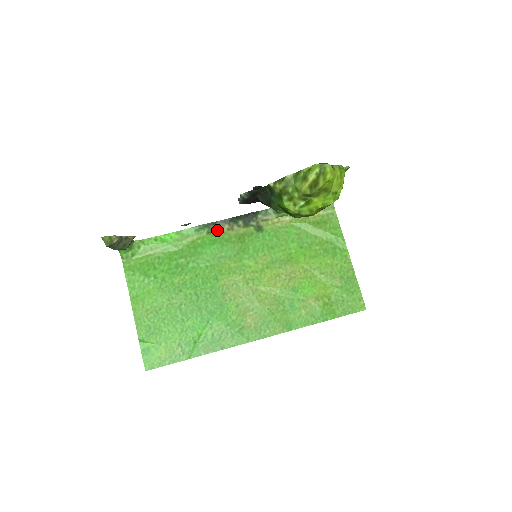
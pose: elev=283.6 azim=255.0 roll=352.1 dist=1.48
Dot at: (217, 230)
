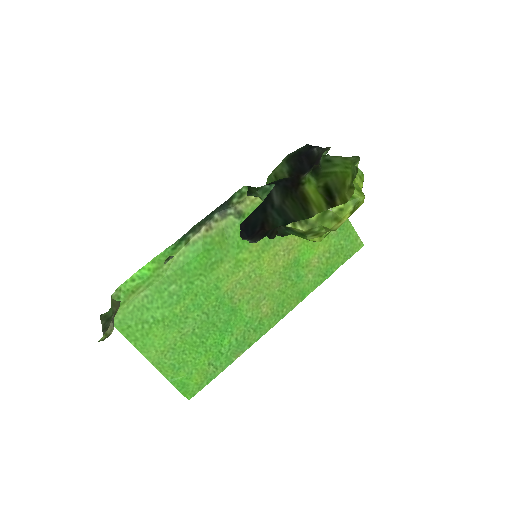
Dot at: (195, 237)
